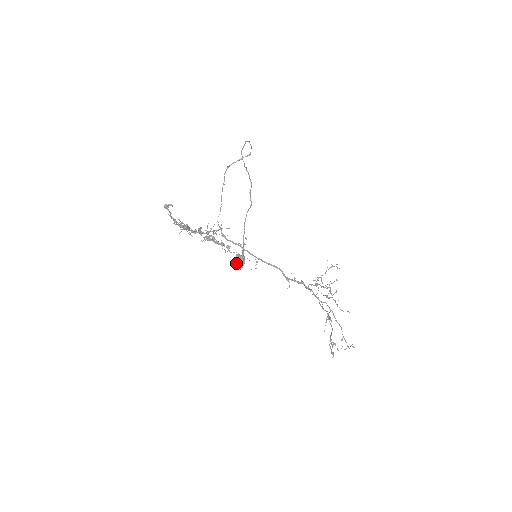
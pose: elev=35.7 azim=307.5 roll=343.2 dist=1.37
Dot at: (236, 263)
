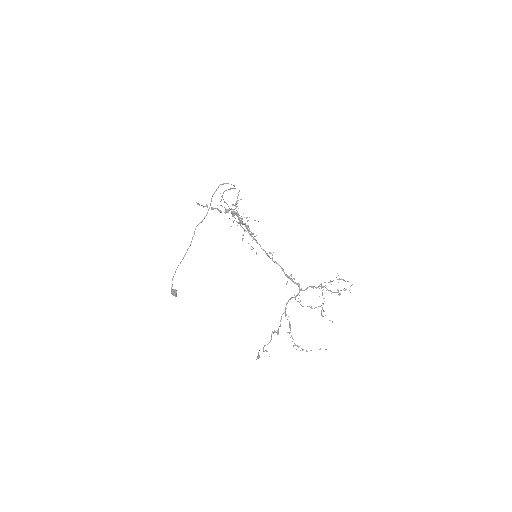
Dot at: occluded
